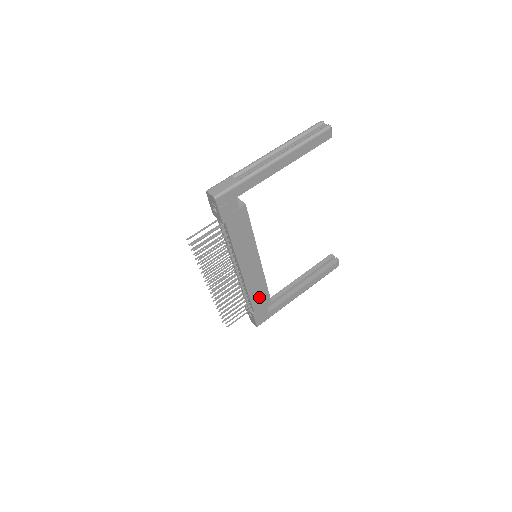
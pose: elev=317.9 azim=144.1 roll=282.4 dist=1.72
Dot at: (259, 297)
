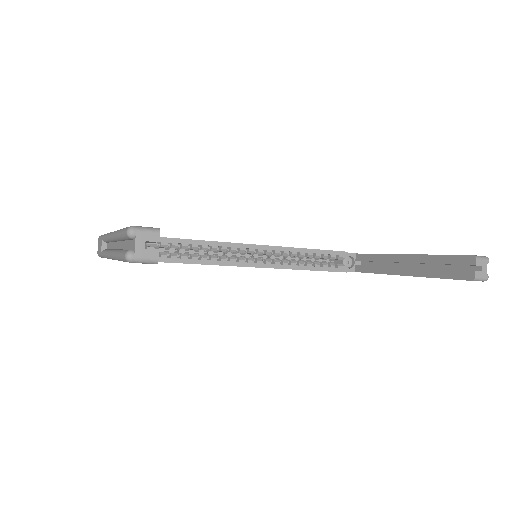
Dot at: occluded
